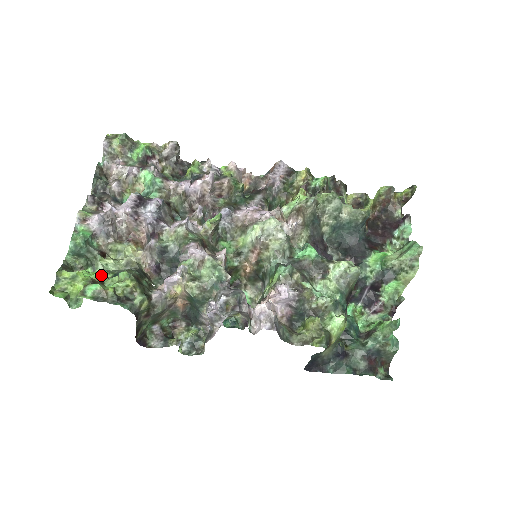
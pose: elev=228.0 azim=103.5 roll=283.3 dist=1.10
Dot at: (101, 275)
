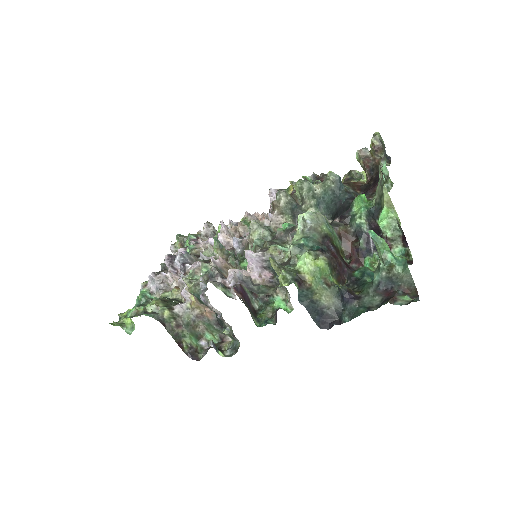
Dot at: occluded
